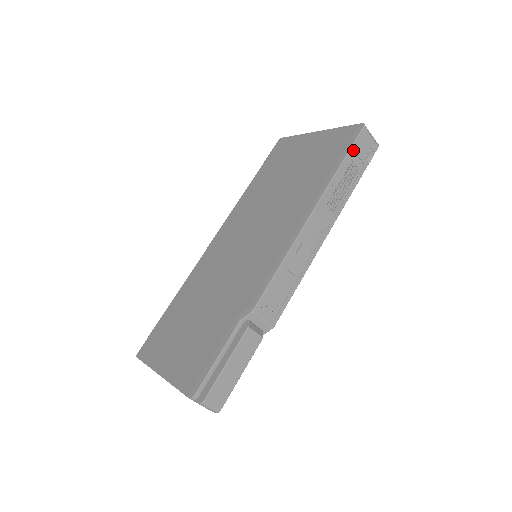
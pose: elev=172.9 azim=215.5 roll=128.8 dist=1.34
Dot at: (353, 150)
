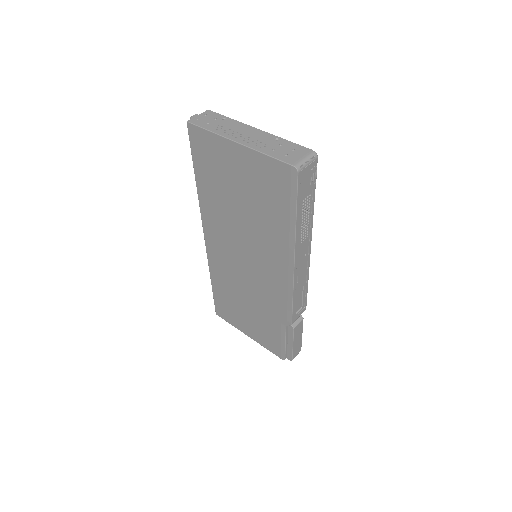
Dot at: (299, 196)
